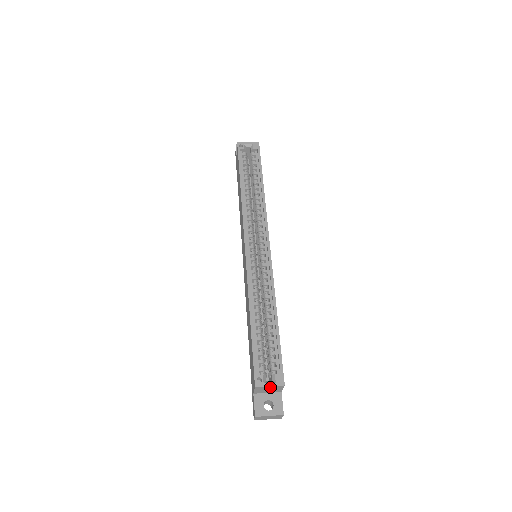
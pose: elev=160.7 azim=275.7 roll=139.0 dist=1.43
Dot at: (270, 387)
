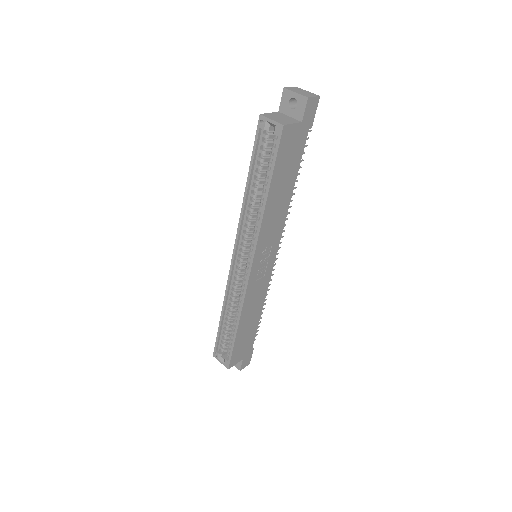
Dot at: (223, 361)
